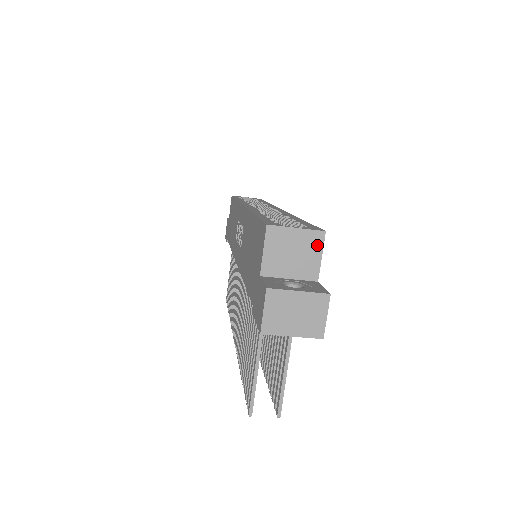
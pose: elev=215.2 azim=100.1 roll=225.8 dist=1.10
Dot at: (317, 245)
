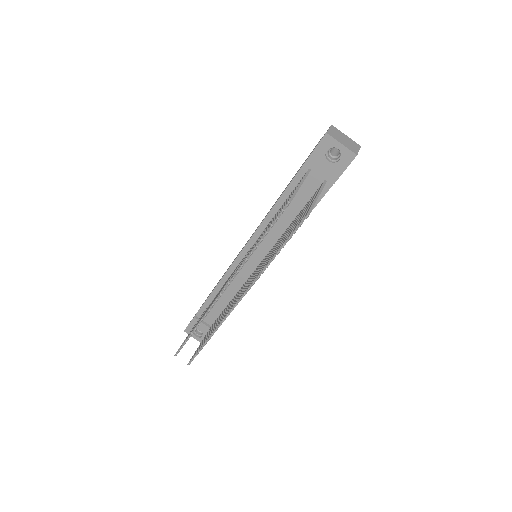
Dot at: occluded
